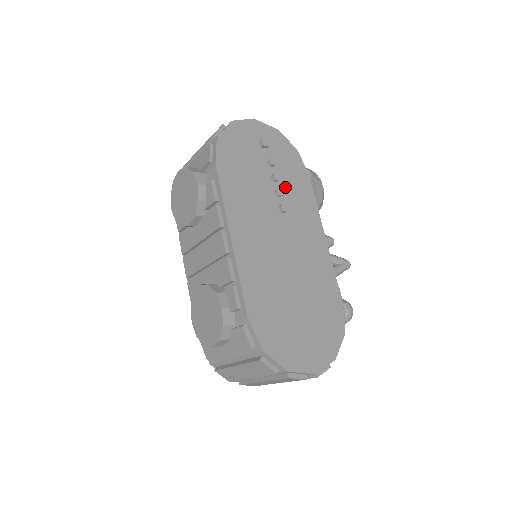
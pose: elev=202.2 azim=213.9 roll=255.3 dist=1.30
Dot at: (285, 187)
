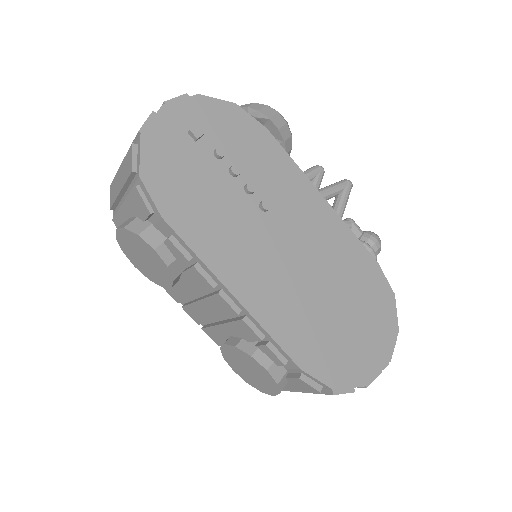
Dot at: (251, 172)
